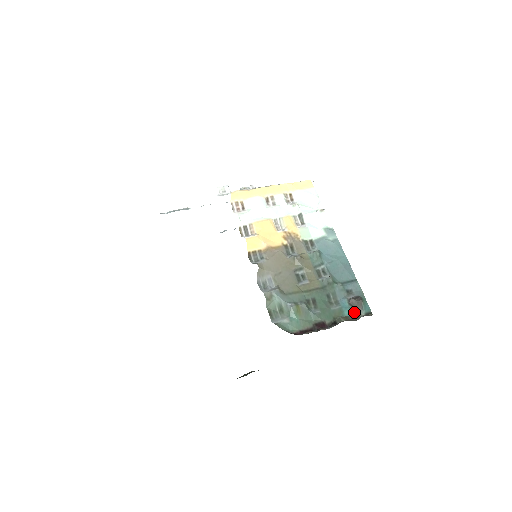
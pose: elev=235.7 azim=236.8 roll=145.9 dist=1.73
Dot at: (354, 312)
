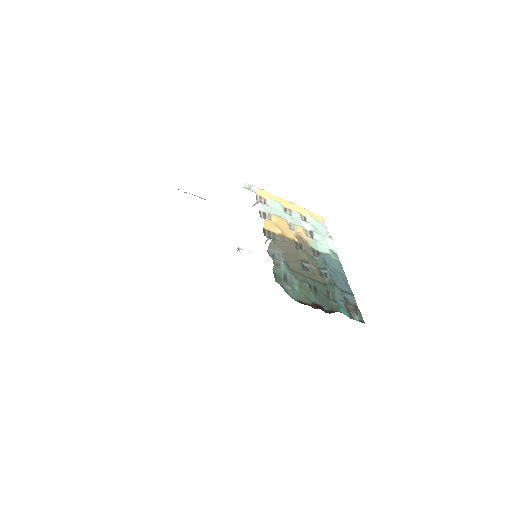
Dot at: (349, 315)
